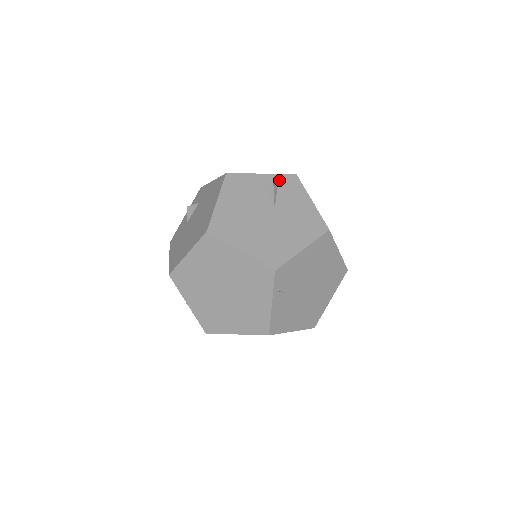
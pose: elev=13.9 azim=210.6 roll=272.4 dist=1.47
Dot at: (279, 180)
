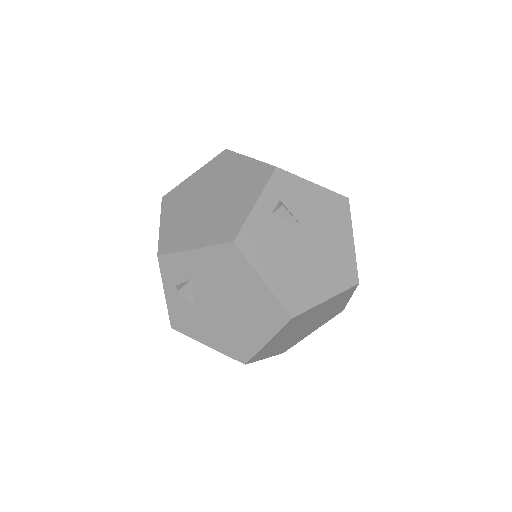
Dot at: (274, 192)
